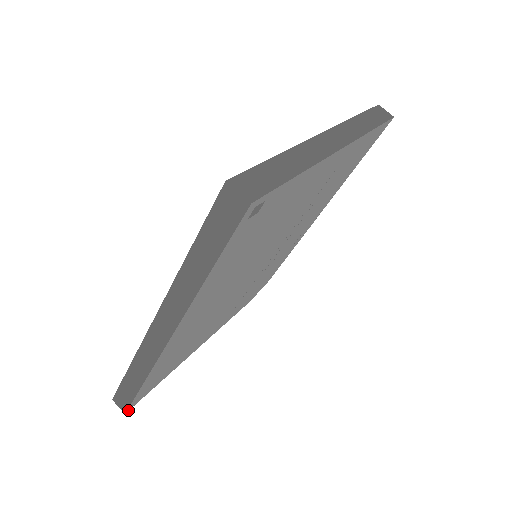
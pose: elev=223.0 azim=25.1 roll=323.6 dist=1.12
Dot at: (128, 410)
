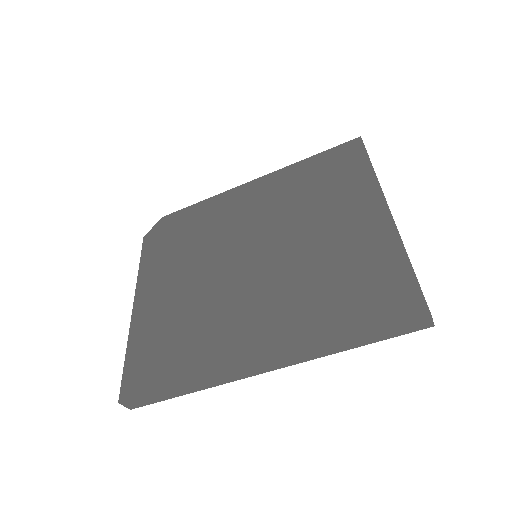
Dot at: (132, 406)
